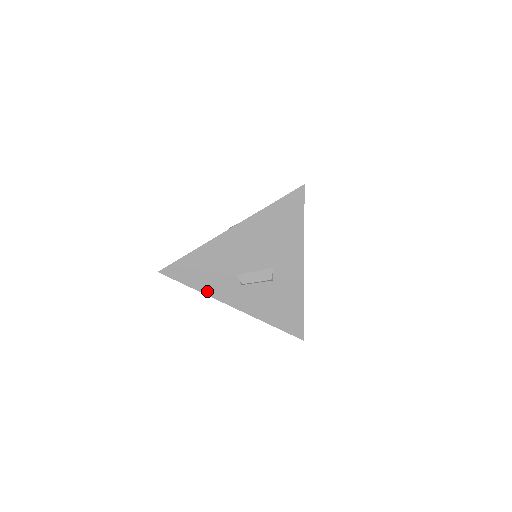
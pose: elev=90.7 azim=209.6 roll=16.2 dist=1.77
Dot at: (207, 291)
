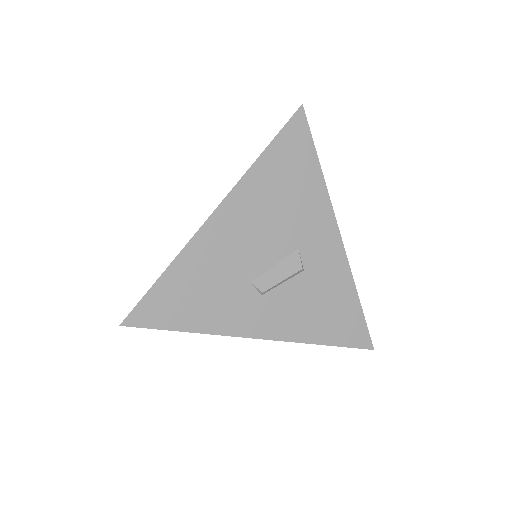
Dot at: (211, 327)
